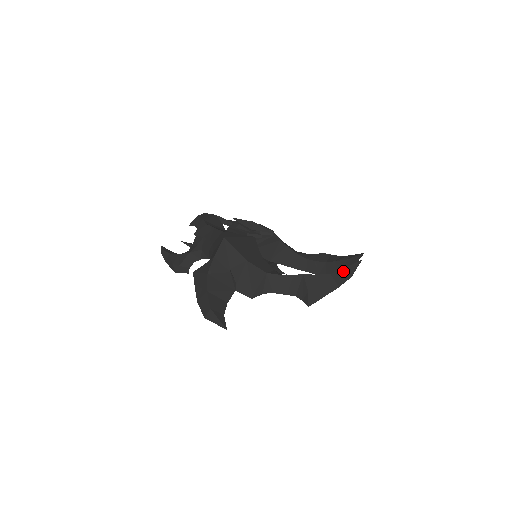
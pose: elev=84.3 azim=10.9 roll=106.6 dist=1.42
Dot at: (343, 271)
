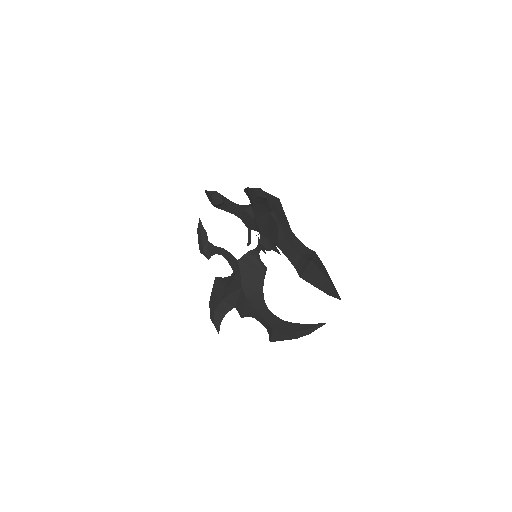
Dot at: (333, 284)
